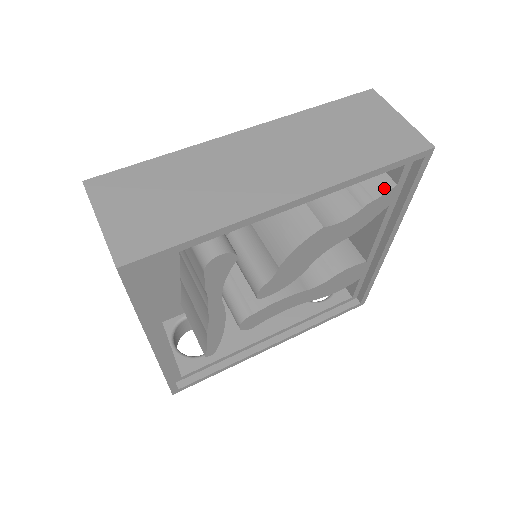
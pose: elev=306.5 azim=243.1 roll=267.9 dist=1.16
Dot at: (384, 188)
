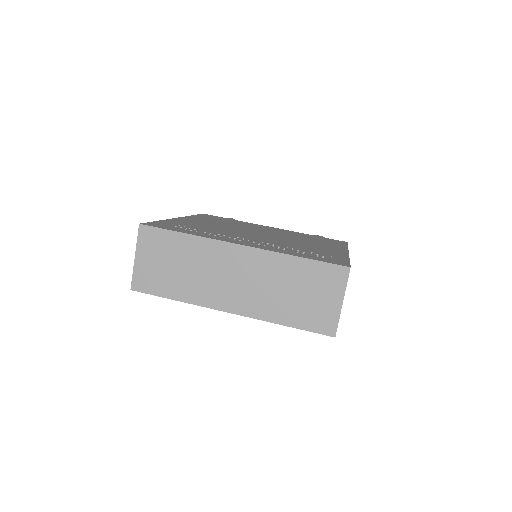
Dot at: occluded
